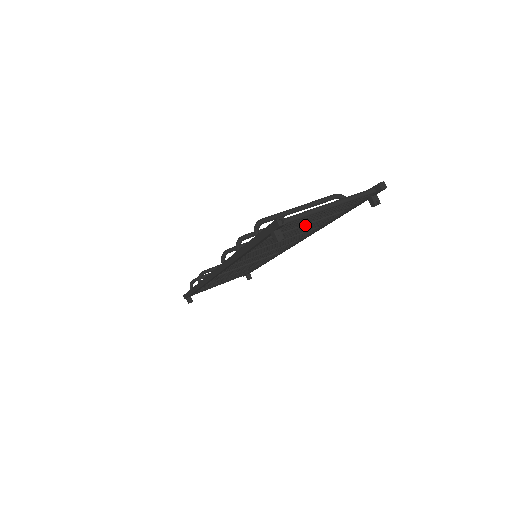
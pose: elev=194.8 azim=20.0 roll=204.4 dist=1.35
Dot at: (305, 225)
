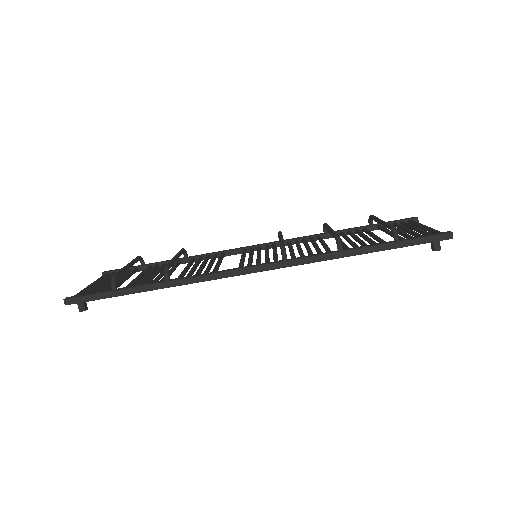
Dot at: occluded
